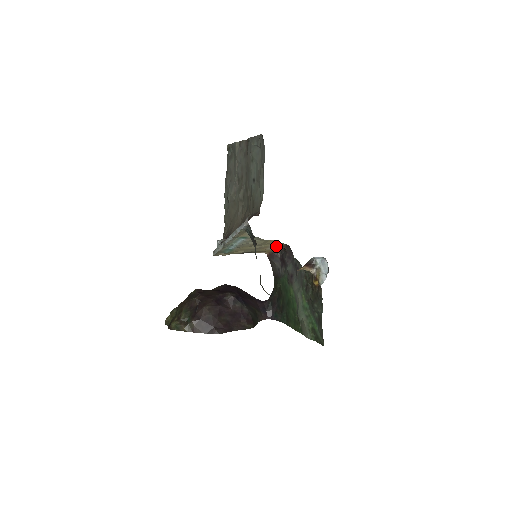
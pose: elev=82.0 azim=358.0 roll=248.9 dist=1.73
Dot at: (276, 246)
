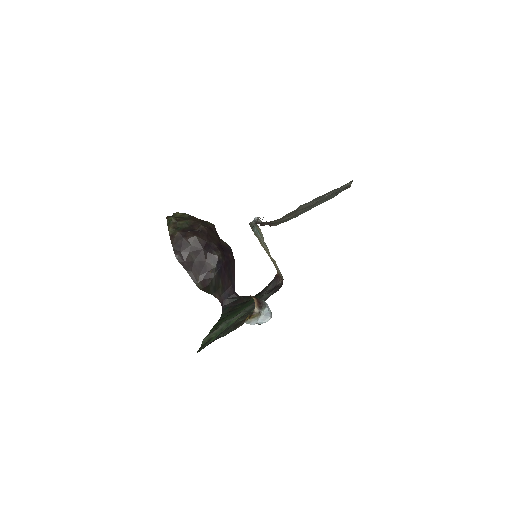
Dot at: occluded
